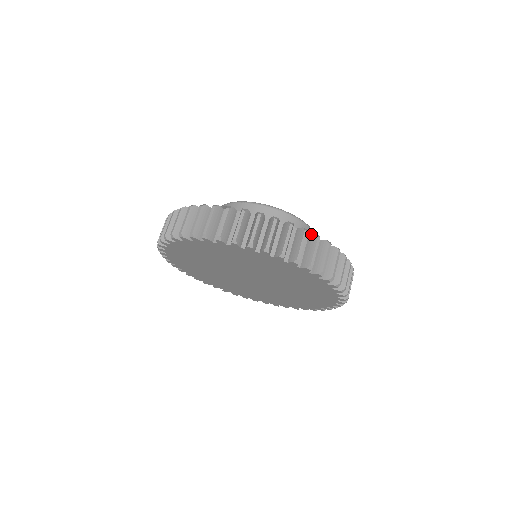
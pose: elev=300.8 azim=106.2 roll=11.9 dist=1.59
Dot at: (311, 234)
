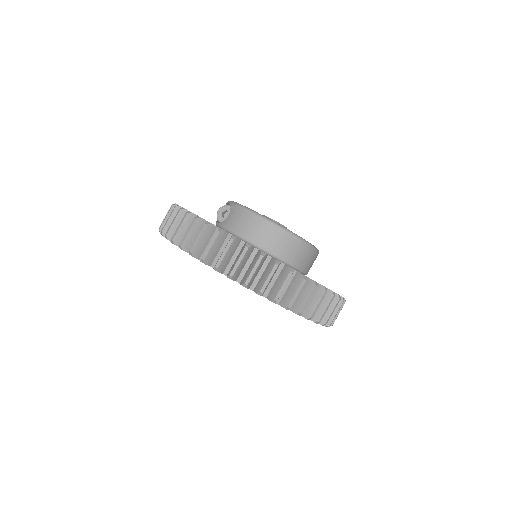
Dot at: (286, 265)
